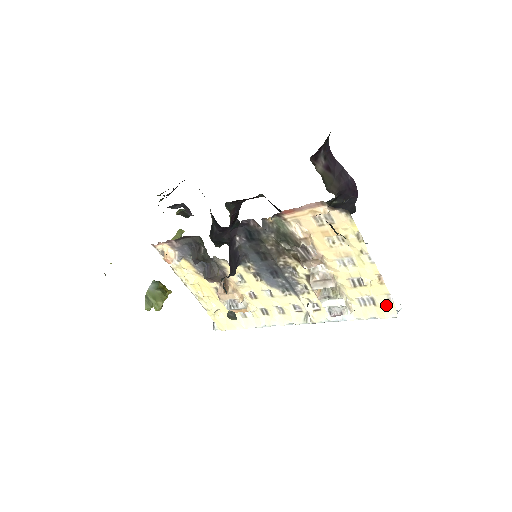
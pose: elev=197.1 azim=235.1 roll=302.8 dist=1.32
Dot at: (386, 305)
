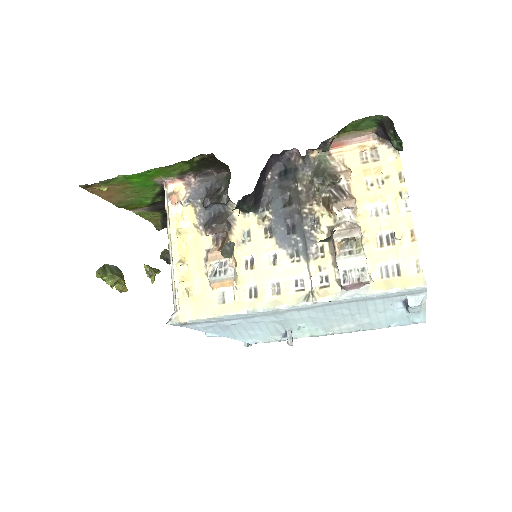
Dot at: (413, 274)
